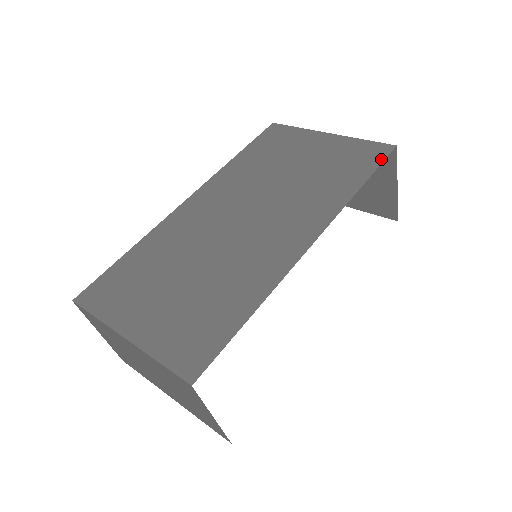
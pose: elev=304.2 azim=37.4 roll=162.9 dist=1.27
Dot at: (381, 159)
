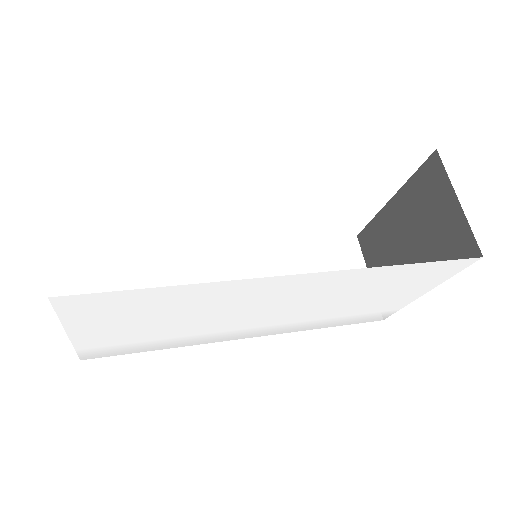
Dot at: occluded
